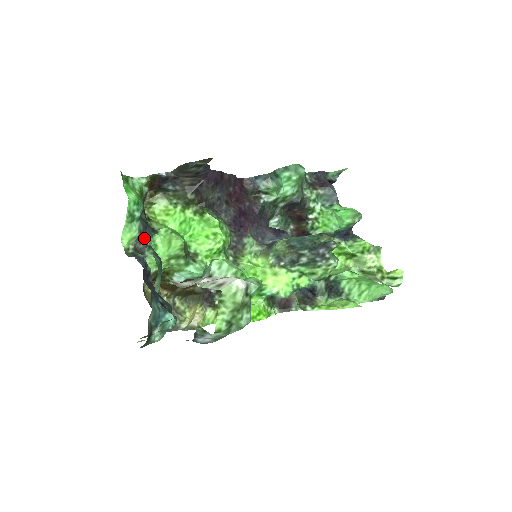
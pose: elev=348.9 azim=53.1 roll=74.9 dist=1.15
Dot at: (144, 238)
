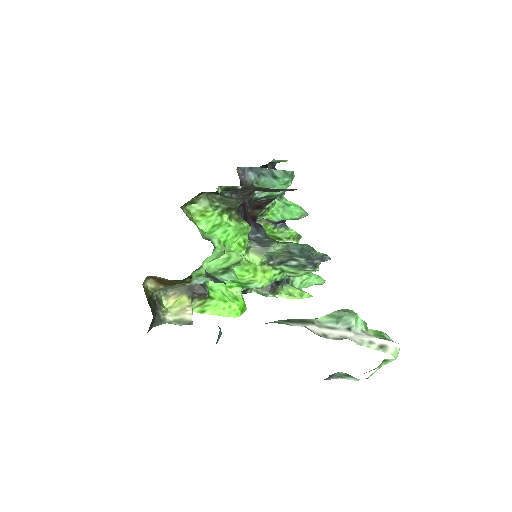
Dot at: (267, 279)
